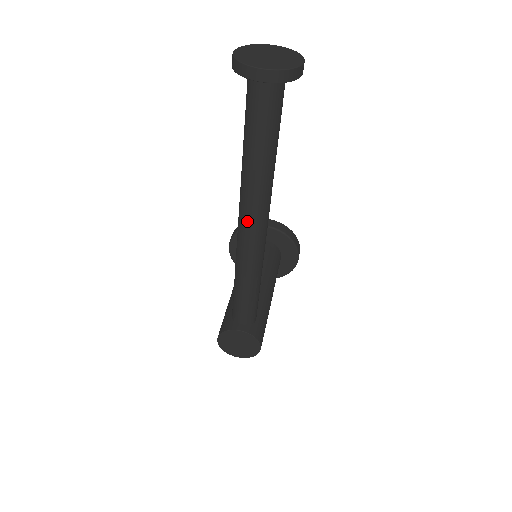
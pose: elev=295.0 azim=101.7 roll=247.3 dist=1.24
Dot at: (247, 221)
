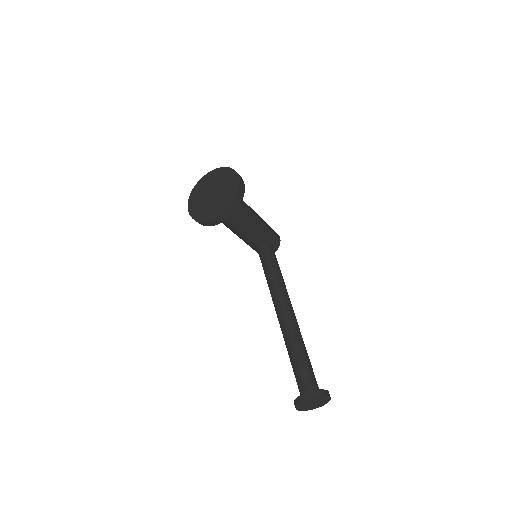
Dot at: occluded
